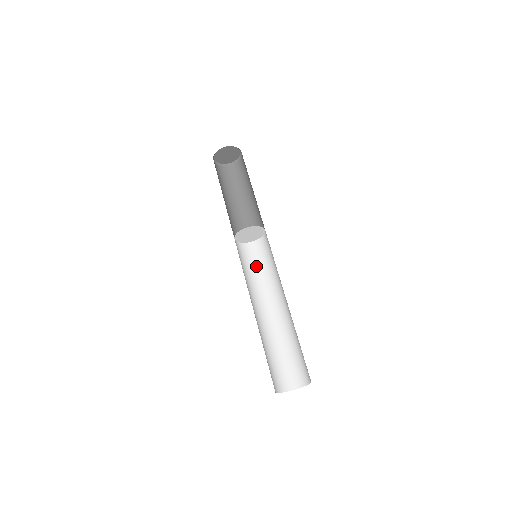
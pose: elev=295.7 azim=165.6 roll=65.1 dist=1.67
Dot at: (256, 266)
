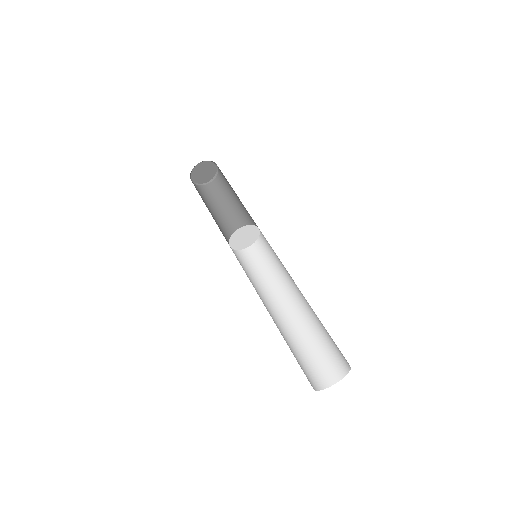
Dot at: (244, 269)
